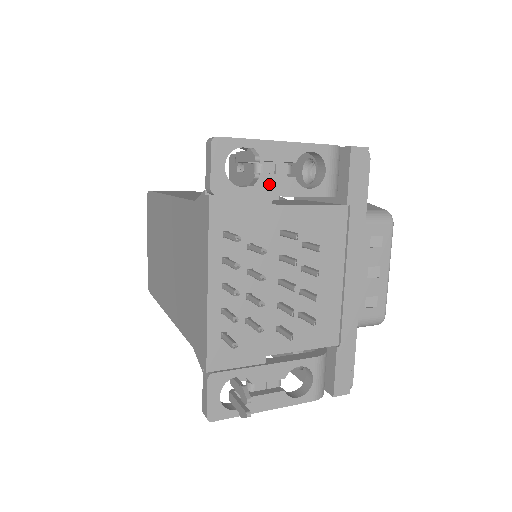
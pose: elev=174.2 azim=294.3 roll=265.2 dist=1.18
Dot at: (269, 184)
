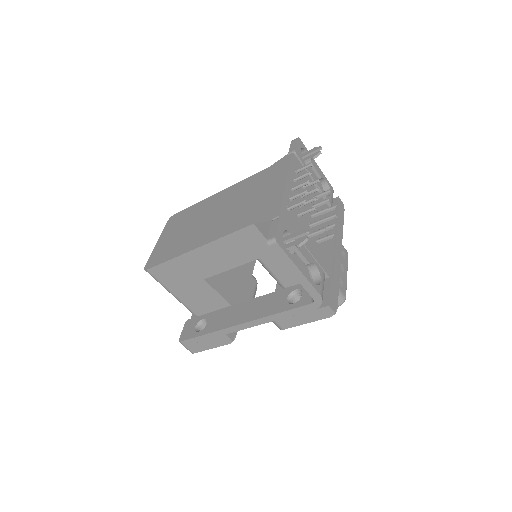
Dot at: (313, 173)
